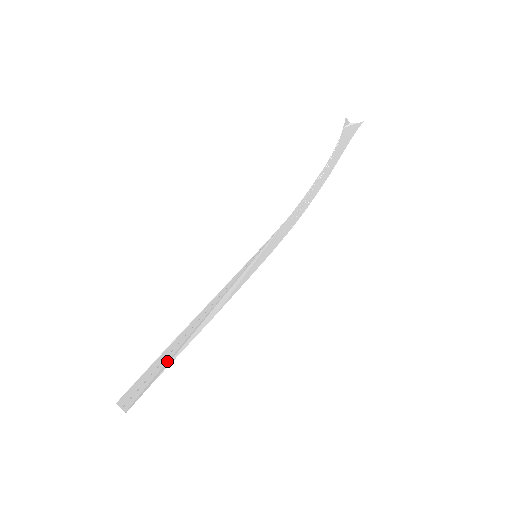
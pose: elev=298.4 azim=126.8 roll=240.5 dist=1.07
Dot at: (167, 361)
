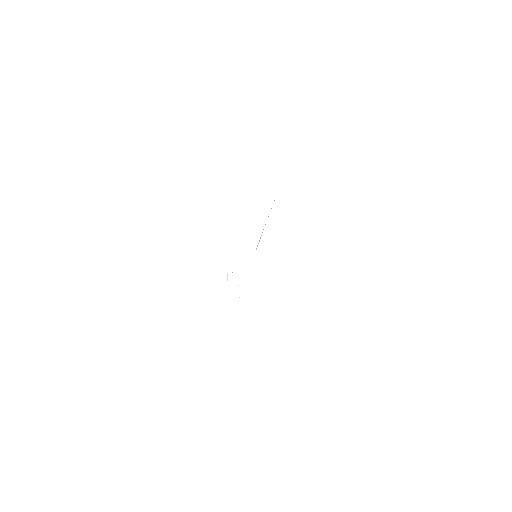
Dot at: occluded
